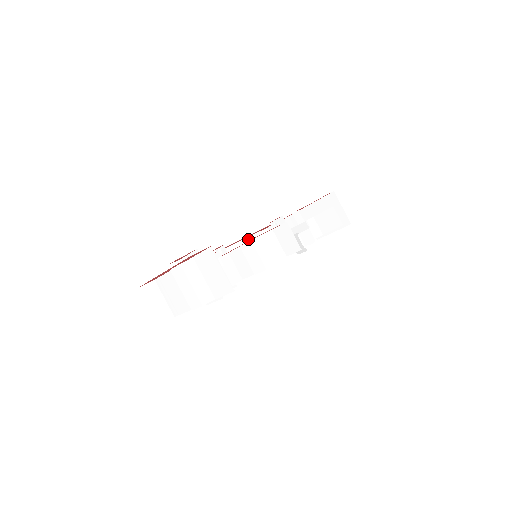
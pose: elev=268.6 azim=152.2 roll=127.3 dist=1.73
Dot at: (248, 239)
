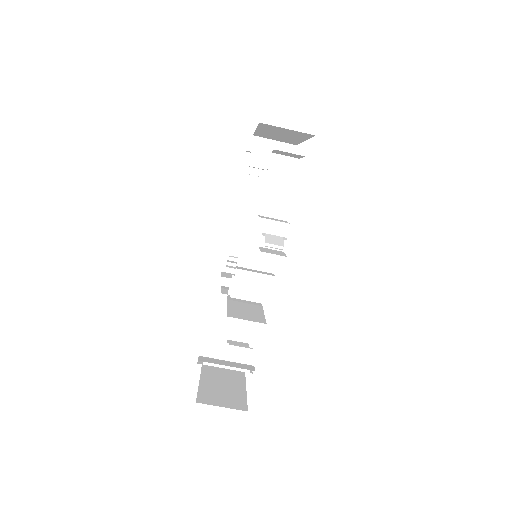
Dot at: (241, 200)
